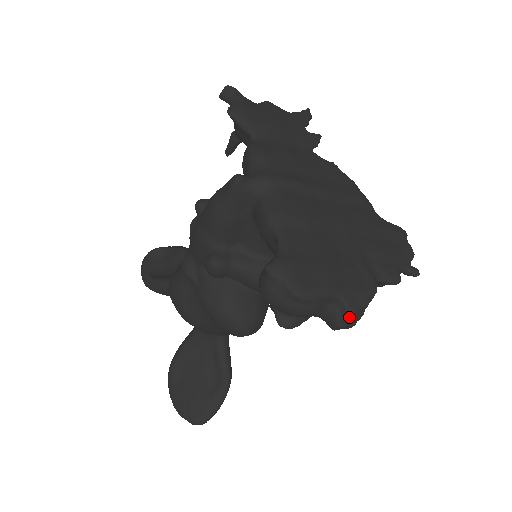
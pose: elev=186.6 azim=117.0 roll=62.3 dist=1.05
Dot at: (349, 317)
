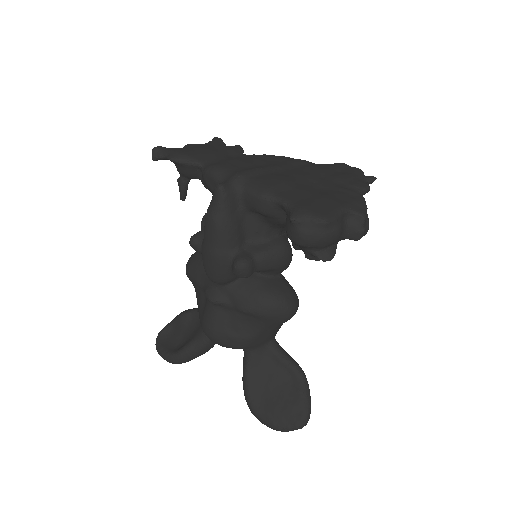
Dot at: (364, 219)
